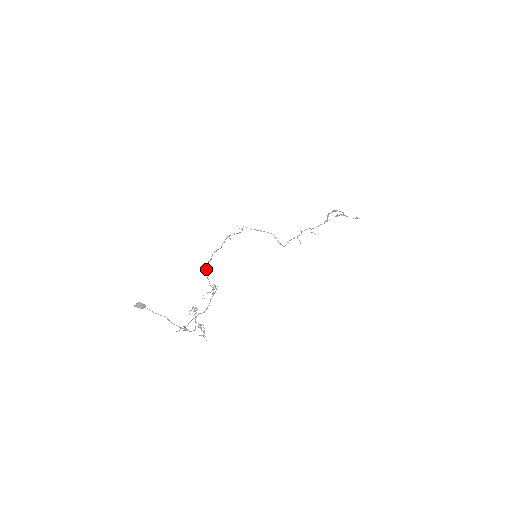
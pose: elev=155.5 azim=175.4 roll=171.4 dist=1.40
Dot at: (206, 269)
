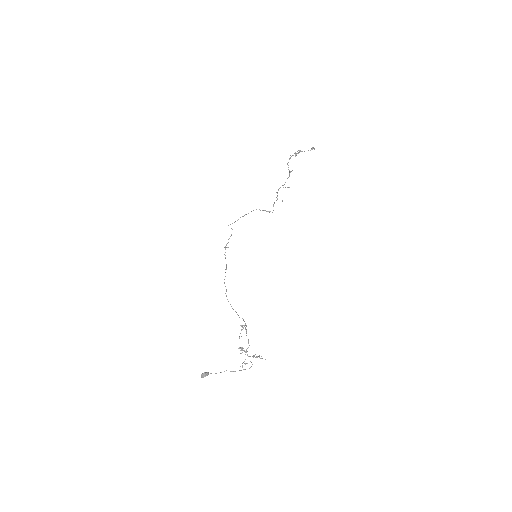
Dot at: occluded
